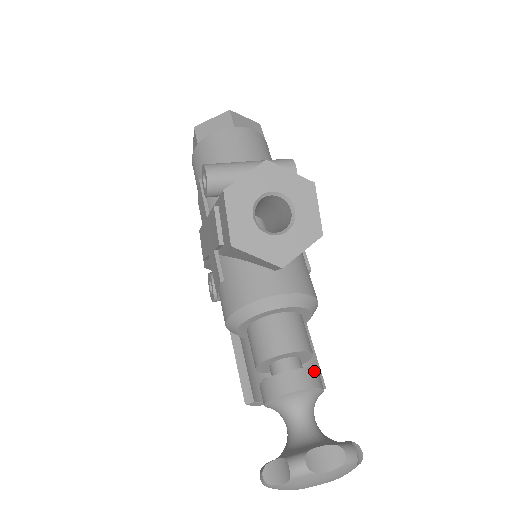
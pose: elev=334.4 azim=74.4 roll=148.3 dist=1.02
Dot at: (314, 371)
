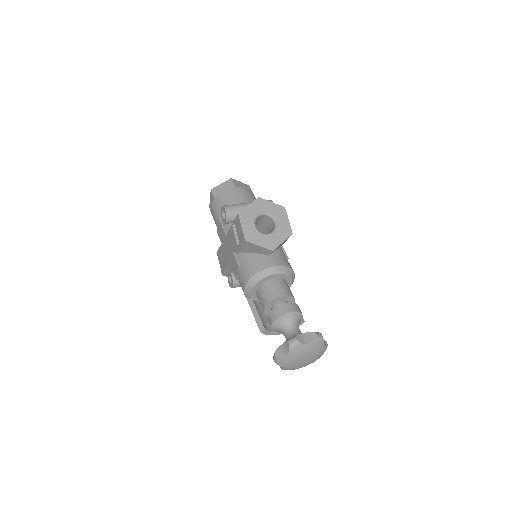
Dot at: (296, 305)
